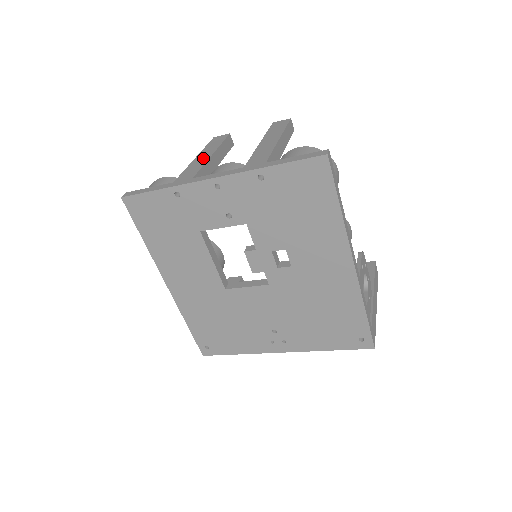
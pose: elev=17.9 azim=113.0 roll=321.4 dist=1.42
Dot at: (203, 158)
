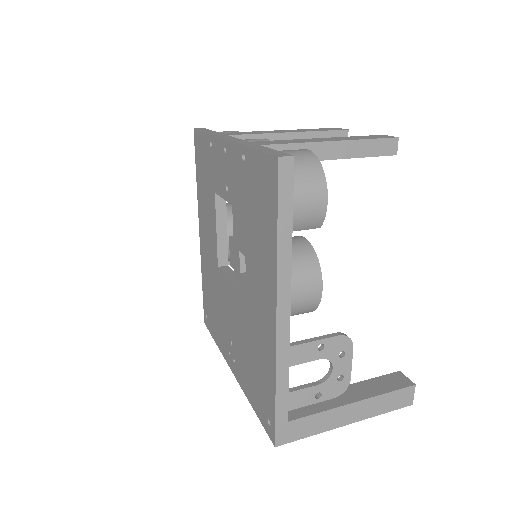
Dot at: (278, 131)
